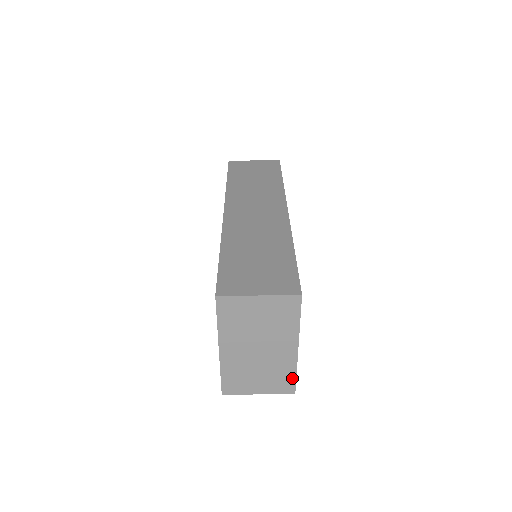
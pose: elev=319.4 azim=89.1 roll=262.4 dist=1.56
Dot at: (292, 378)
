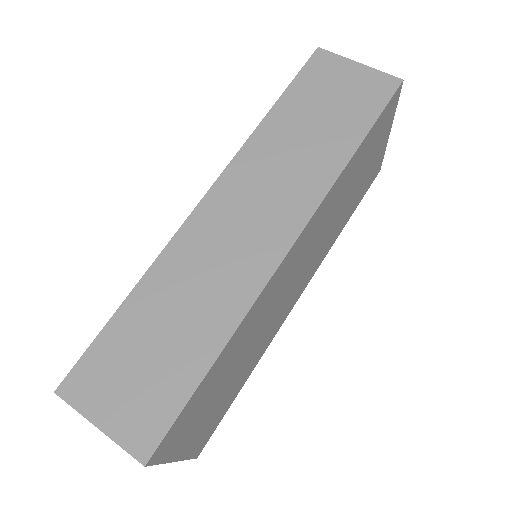
Dot at: occluded
